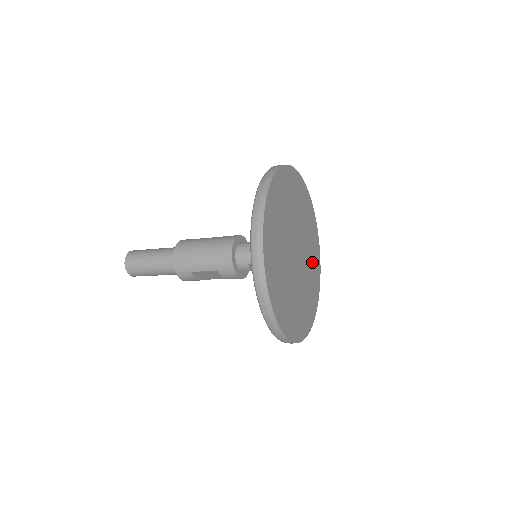
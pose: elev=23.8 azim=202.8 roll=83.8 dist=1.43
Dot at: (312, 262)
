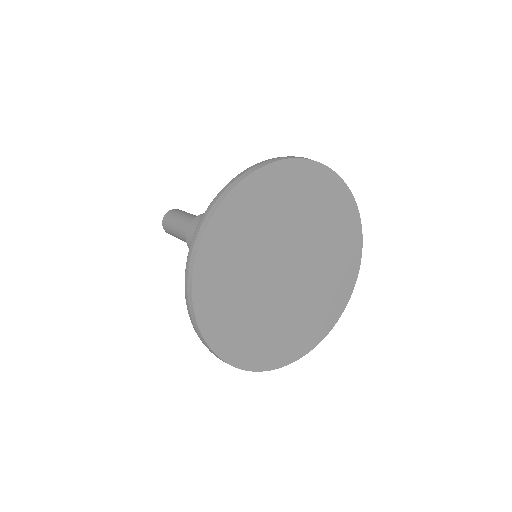
Dot at: (317, 308)
